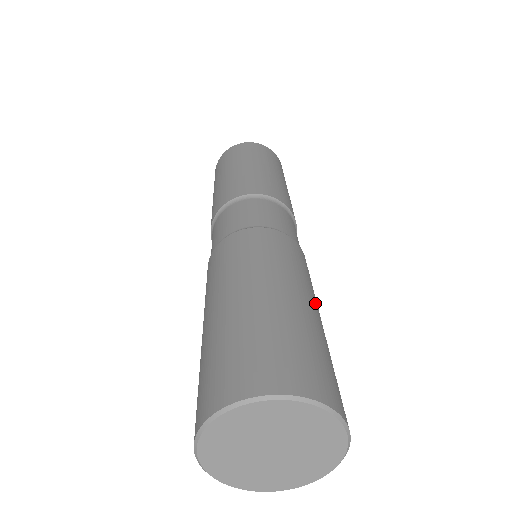
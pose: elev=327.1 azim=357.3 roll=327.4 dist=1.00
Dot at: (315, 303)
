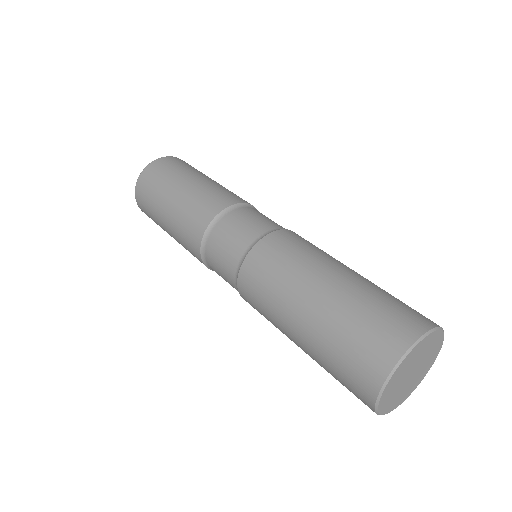
Dot at: (344, 265)
